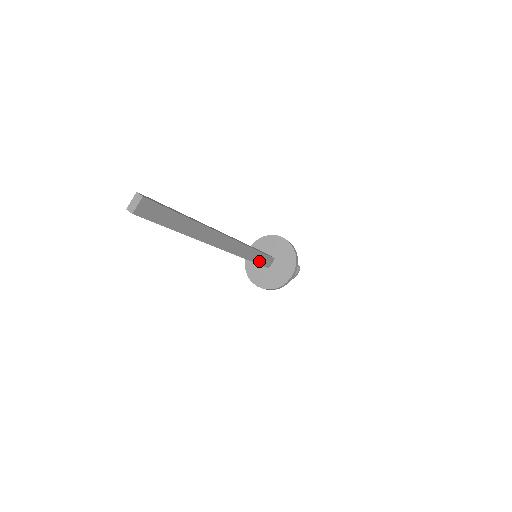
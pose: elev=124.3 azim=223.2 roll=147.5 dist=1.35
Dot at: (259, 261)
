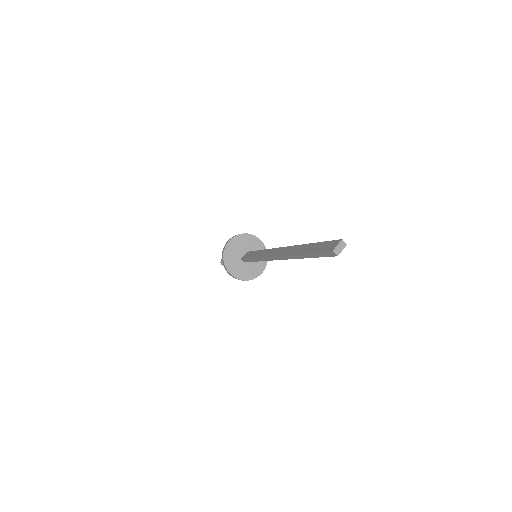
Dot at: occluded
